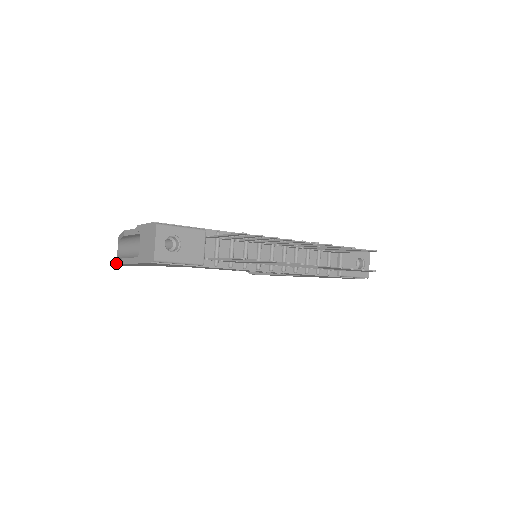
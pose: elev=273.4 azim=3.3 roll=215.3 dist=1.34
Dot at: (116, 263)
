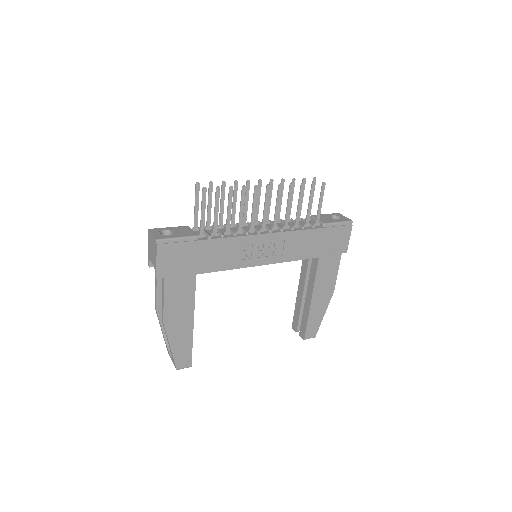
Dot at: occluded
